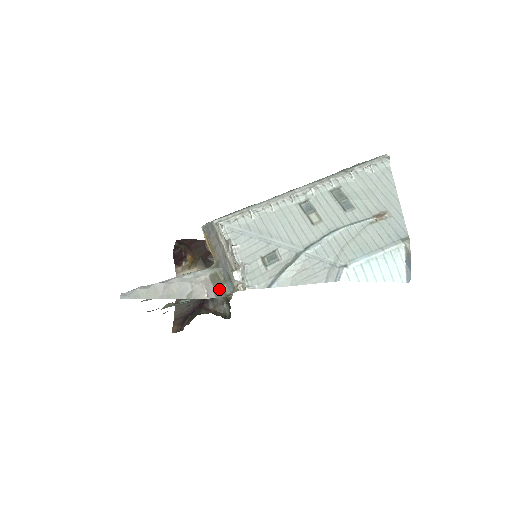
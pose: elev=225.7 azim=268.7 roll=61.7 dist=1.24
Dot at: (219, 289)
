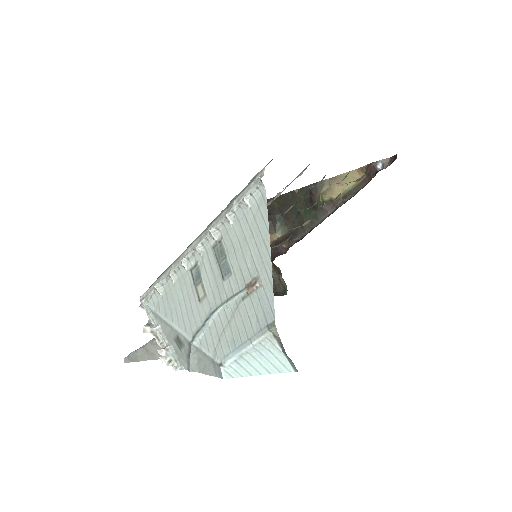
Dot at: occluded
